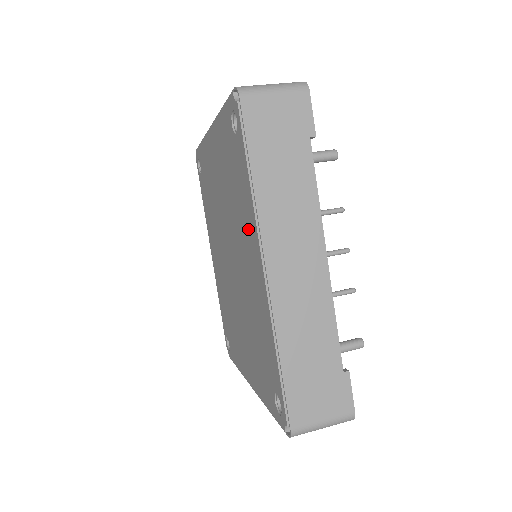
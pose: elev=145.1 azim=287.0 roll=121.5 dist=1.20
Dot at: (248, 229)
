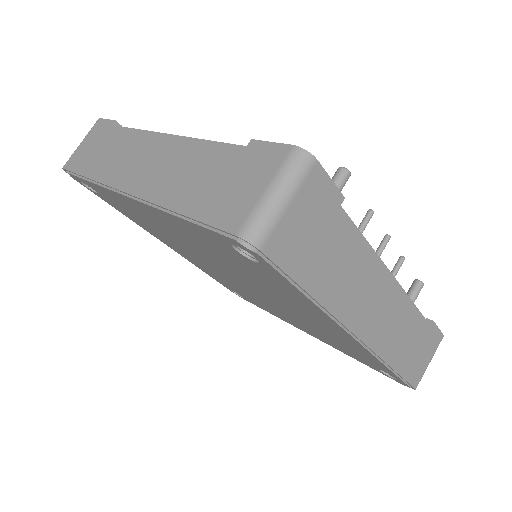
Dot at: (306, 309)
